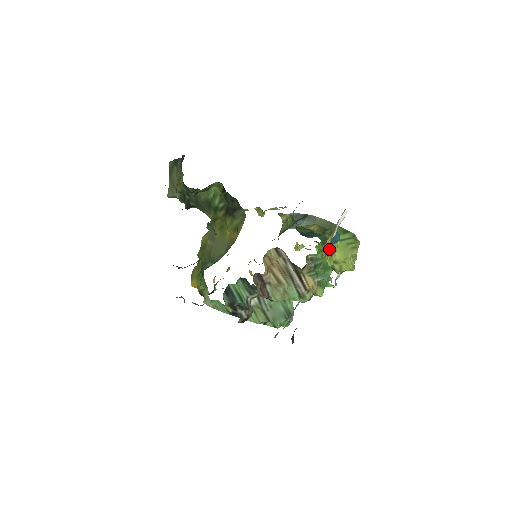
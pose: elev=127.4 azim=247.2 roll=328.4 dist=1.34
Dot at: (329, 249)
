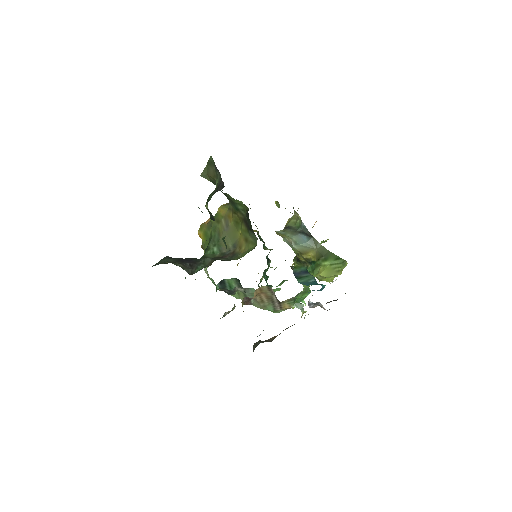
Dot at: (317, 273)
